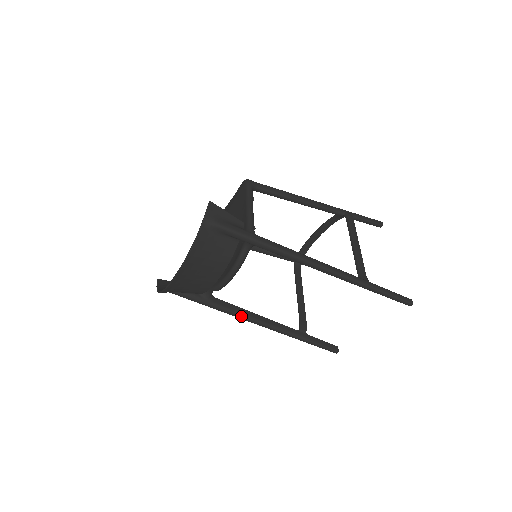
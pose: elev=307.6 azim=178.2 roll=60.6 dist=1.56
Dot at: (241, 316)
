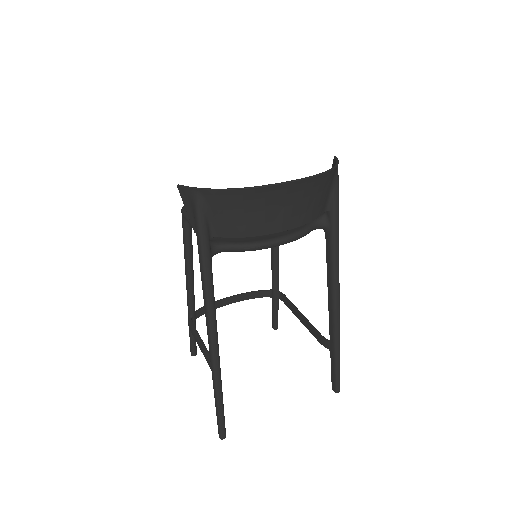
Dot at: (214, 308)
